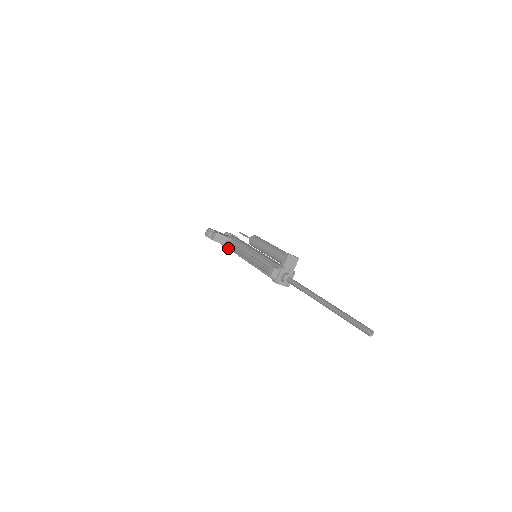
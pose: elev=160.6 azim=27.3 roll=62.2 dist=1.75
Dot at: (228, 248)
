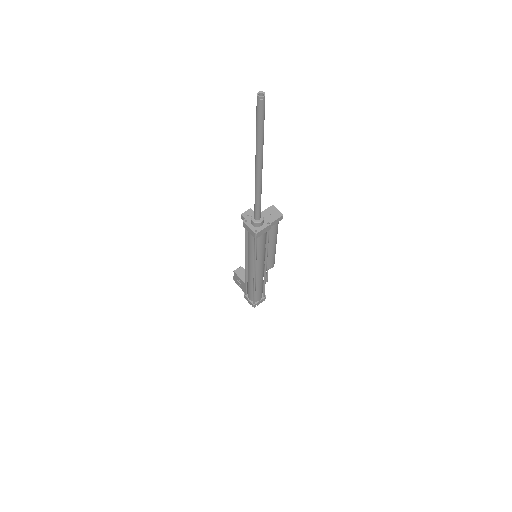
Dot at: (245, 286)
